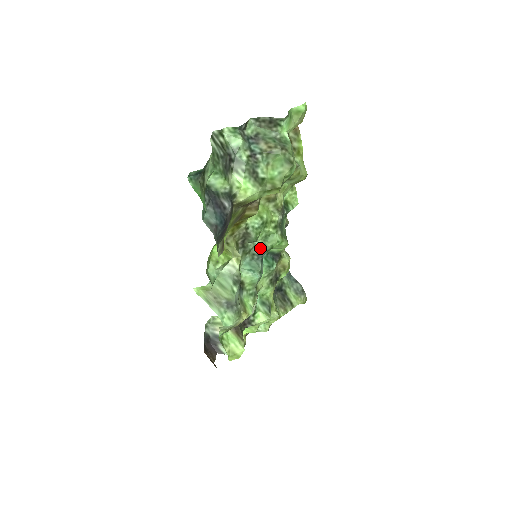
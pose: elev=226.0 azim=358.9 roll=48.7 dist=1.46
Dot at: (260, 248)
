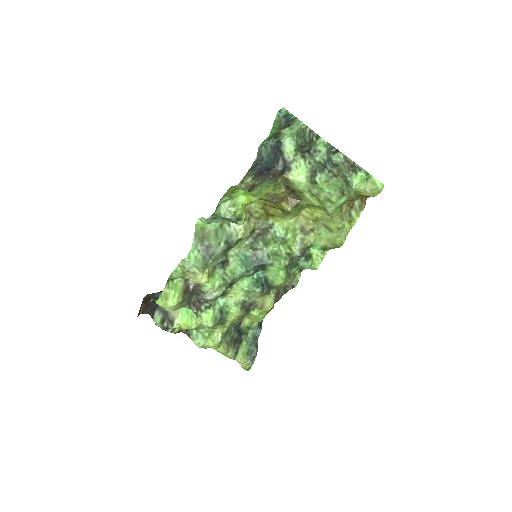
Dot at: (264, 255)
